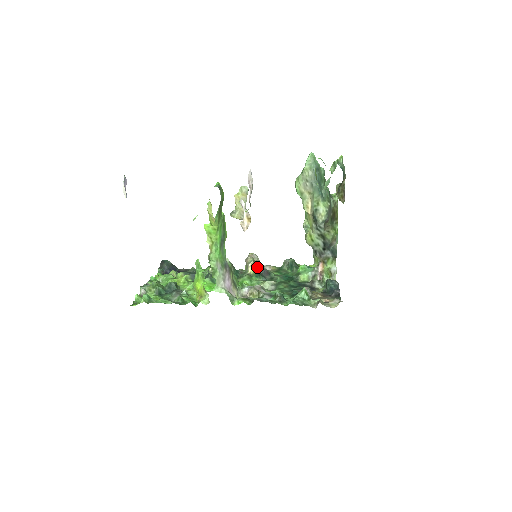
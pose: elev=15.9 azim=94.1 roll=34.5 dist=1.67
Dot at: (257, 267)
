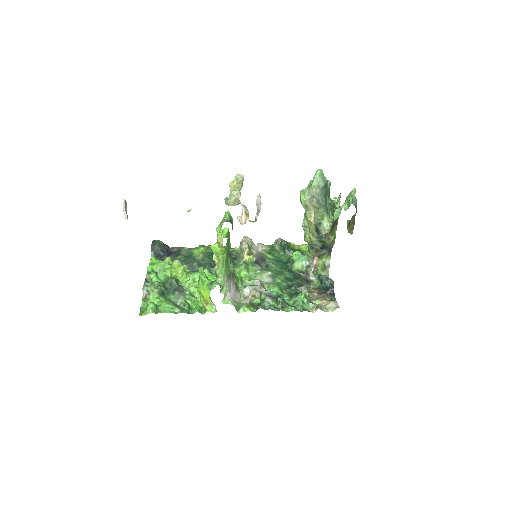
Dot at: (252, 253)
